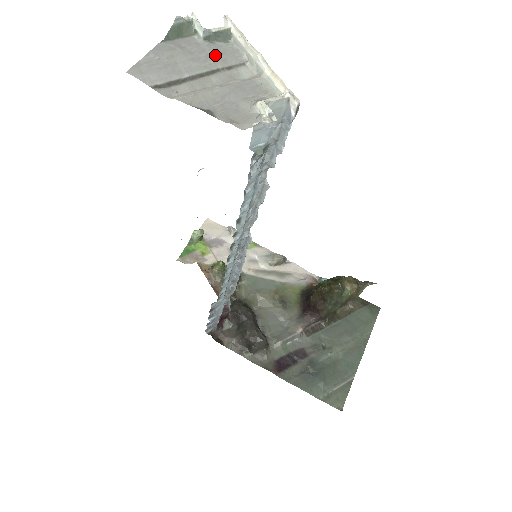
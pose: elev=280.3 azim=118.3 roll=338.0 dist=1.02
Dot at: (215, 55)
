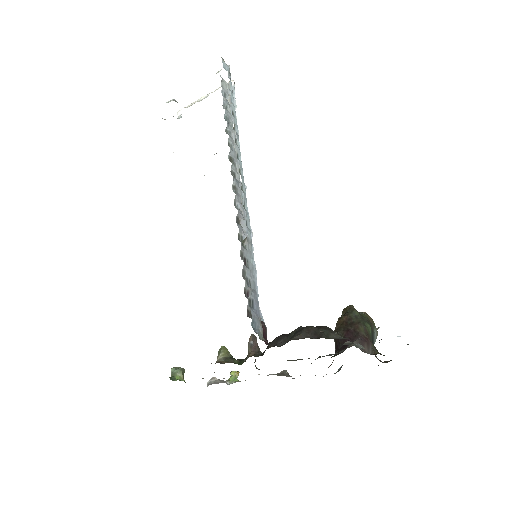
Dot at: occluded
